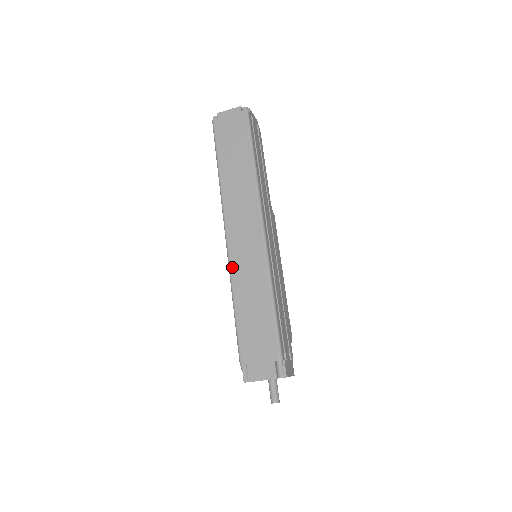
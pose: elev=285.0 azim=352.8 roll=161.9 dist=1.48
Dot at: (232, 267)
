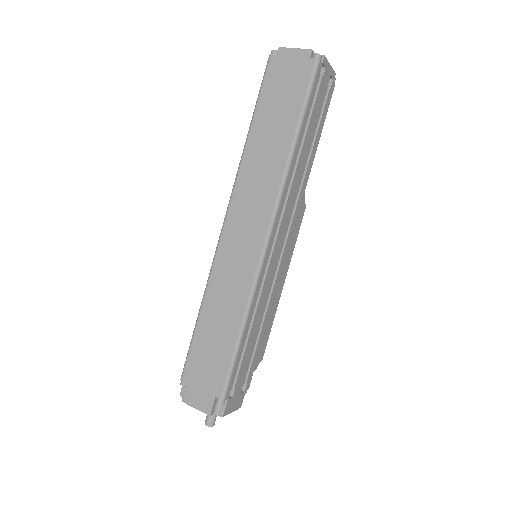
Dot at: (215, 266)
